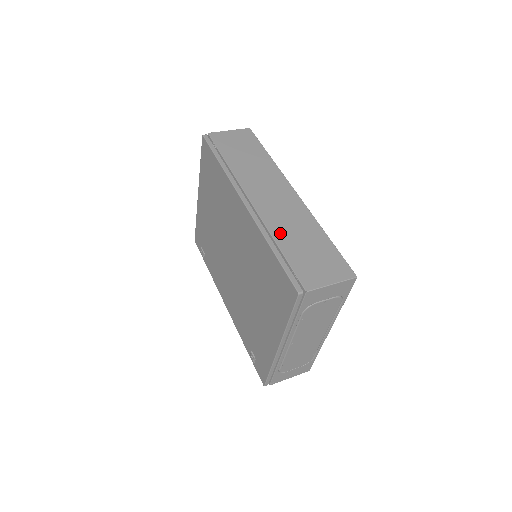
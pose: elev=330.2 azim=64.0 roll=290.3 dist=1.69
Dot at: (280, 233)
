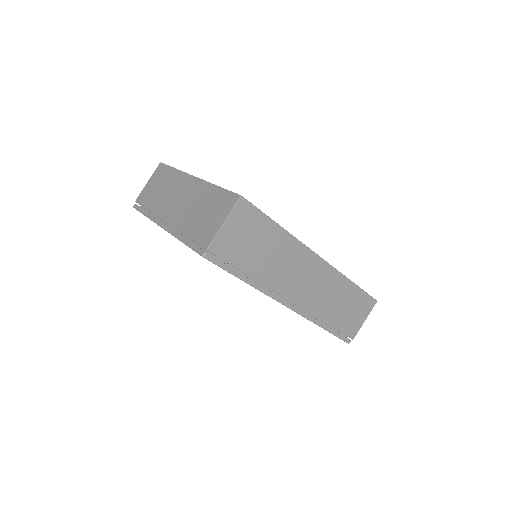
Dot at: (325, 312)
